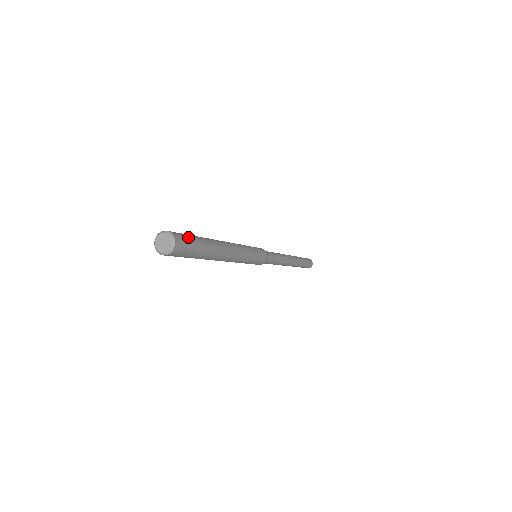
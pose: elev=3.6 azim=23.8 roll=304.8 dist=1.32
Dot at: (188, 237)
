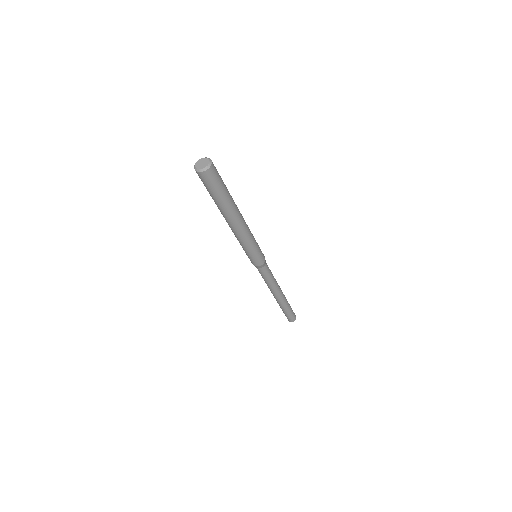
Dot at: occluded
